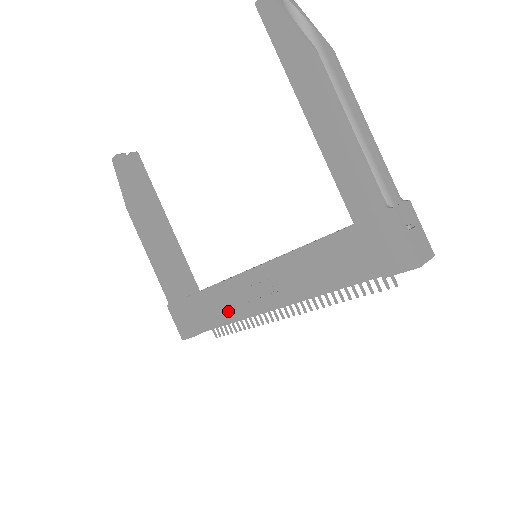
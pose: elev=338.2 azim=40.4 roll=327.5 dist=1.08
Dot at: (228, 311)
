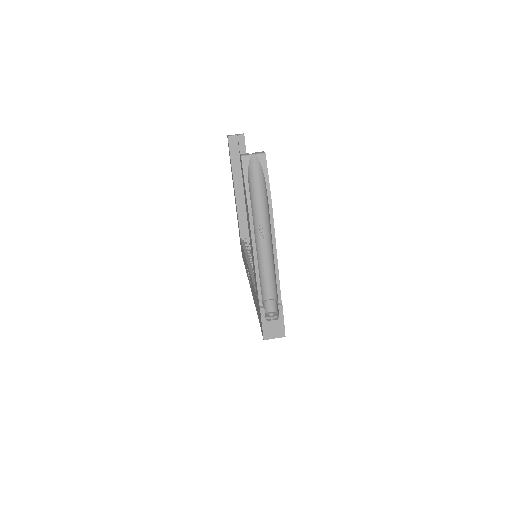
Dot at: occluded
